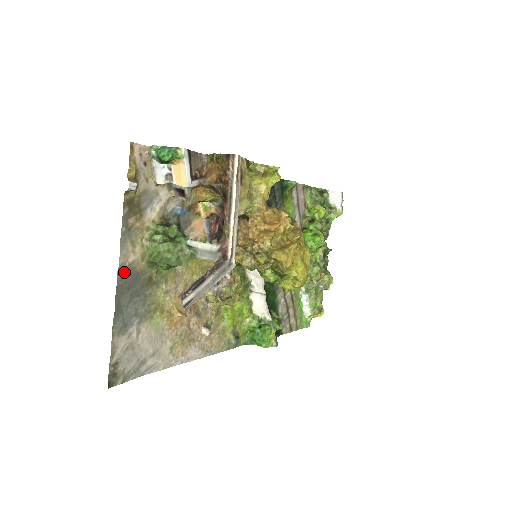
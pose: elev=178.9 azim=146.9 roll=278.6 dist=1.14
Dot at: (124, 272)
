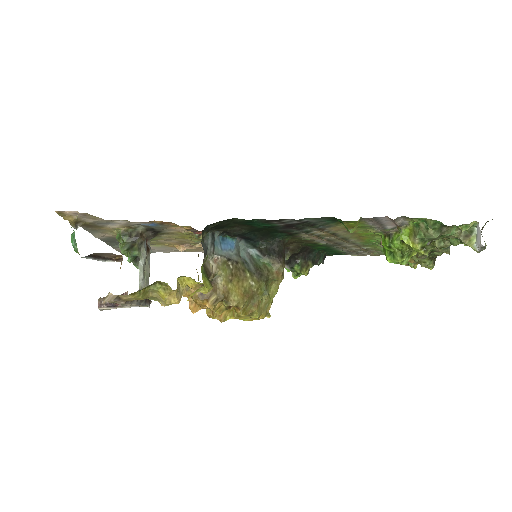
Dot at: (105, 238)
